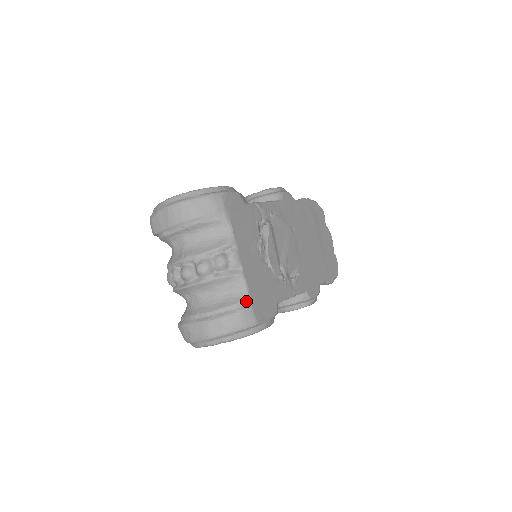
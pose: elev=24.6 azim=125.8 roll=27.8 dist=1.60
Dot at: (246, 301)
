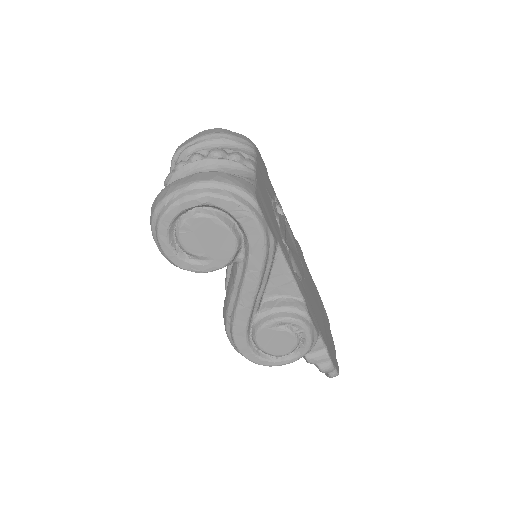
Dot at: (251, 181)
